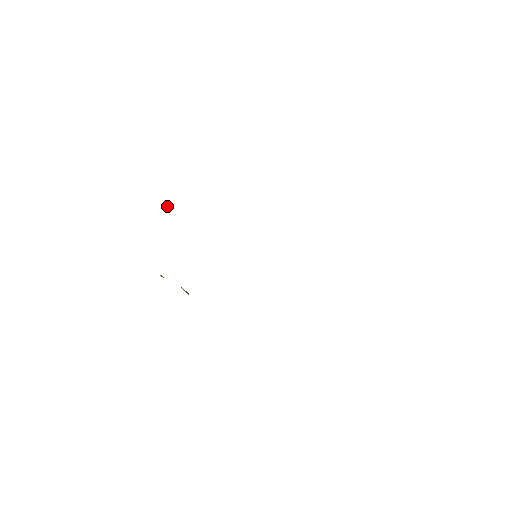
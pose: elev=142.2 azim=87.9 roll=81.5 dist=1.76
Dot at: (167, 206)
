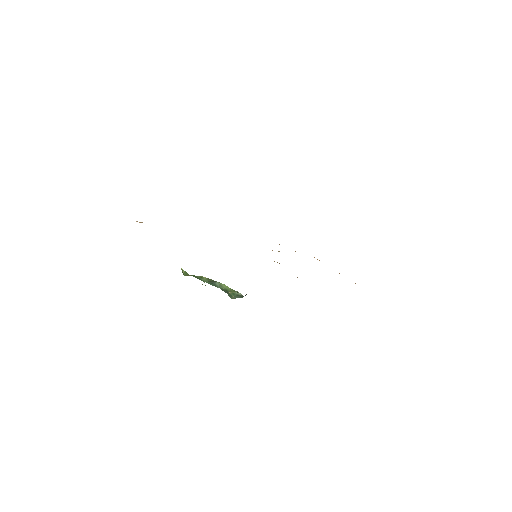
Dot at: (139, 222)
